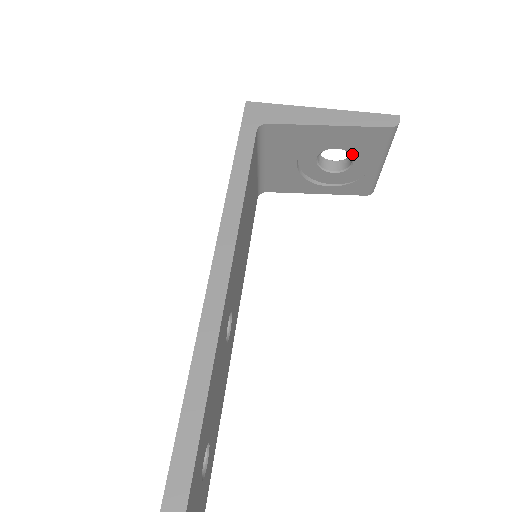
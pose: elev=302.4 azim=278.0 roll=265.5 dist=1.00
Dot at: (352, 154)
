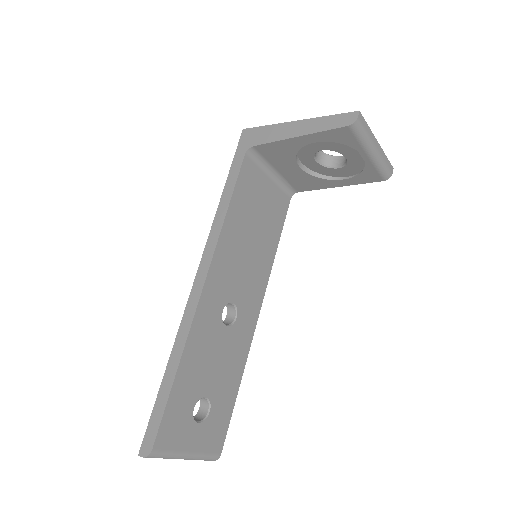
Dot at: (338, 152)
